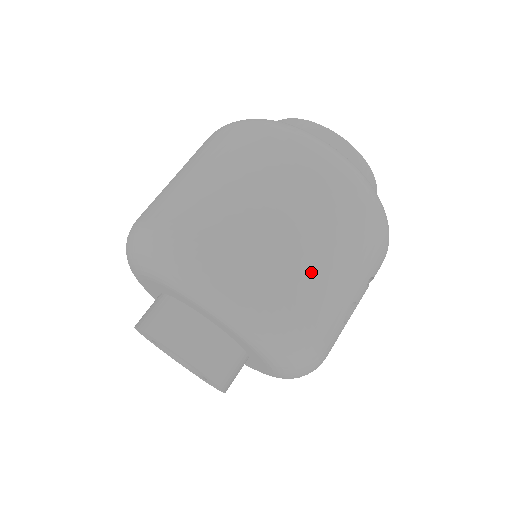
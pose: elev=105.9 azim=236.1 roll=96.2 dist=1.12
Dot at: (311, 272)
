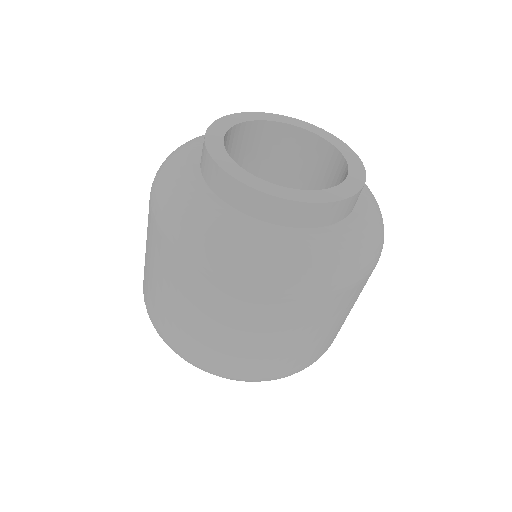
Dot at: (303, 353)
